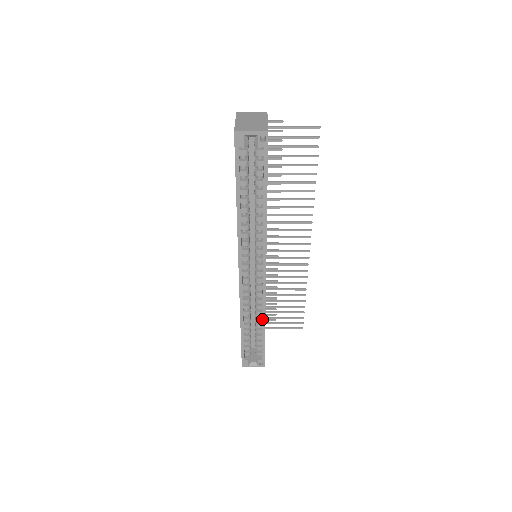
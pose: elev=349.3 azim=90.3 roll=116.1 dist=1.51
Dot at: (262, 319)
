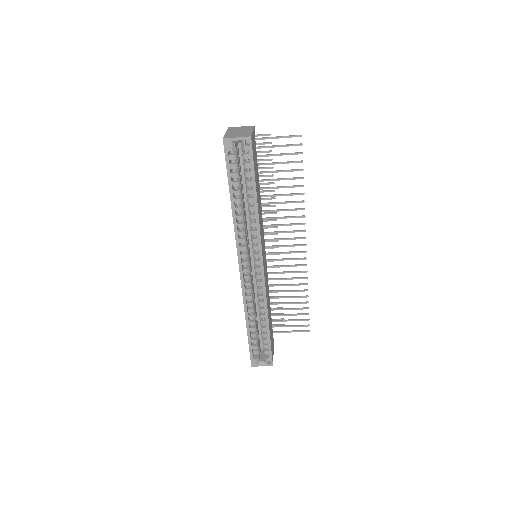
Dot at: (265, 315)
